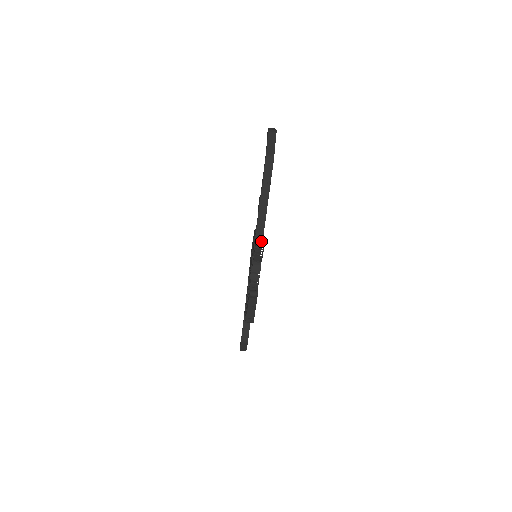
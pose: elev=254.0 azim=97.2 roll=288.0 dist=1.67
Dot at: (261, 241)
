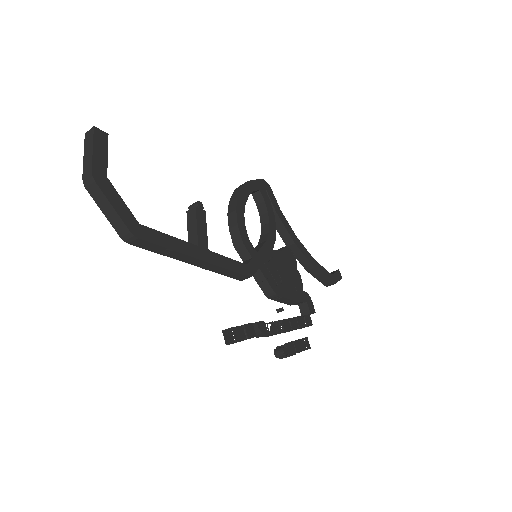
Dot at: (239, 275)
